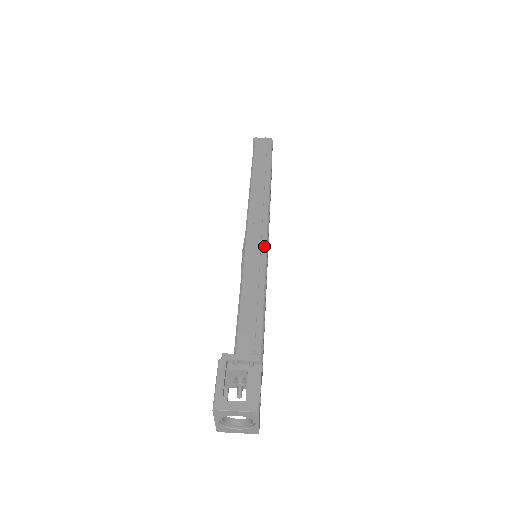
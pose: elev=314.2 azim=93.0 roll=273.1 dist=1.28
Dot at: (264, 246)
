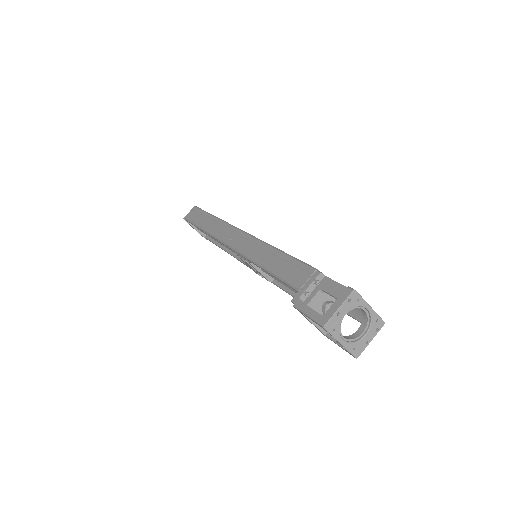
Dot at: (250, 238)
